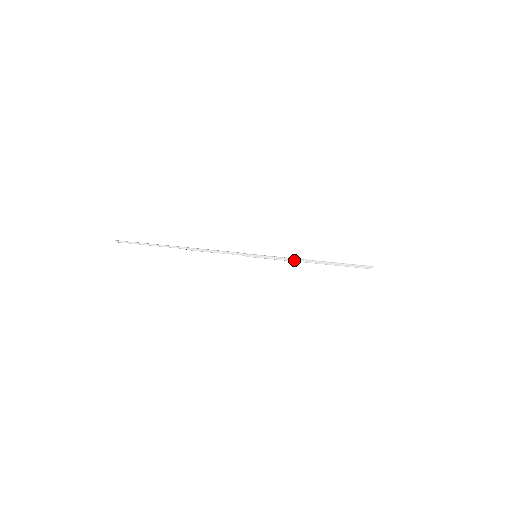
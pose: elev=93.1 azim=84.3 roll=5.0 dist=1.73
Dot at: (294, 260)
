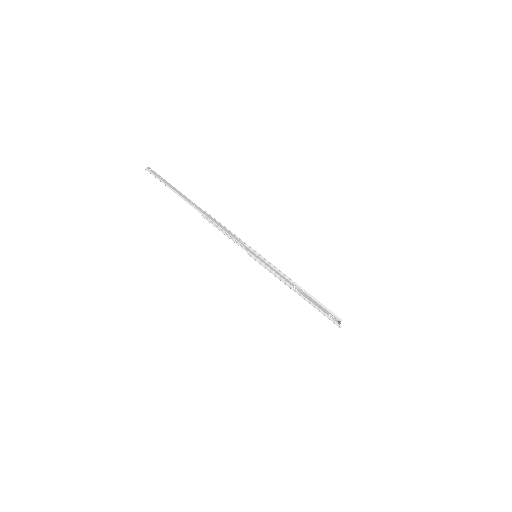
Dot at: (283, 281)
